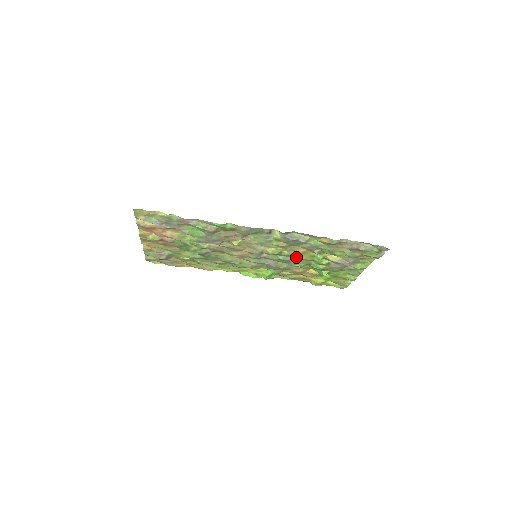
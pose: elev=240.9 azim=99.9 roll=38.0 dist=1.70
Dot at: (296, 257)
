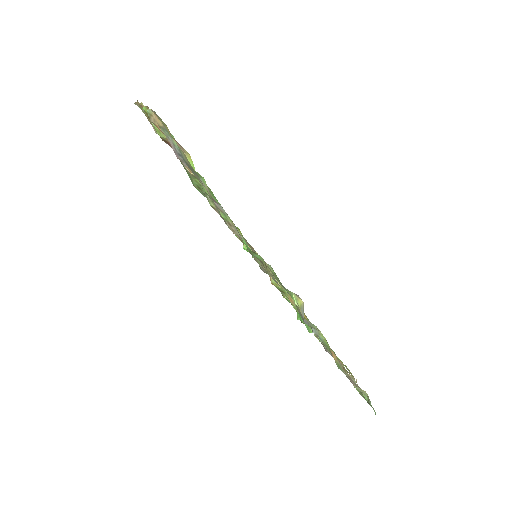
Dot at: occluded
